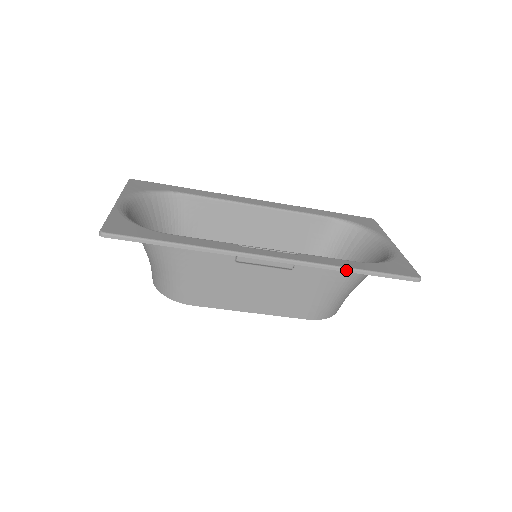
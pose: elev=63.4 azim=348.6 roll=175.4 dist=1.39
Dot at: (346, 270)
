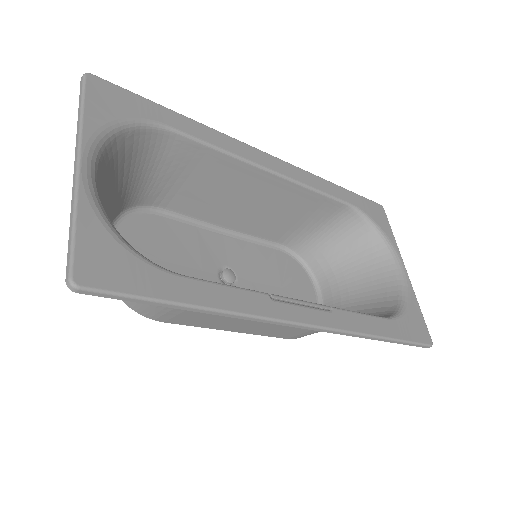
Dot at: (376, 339)
